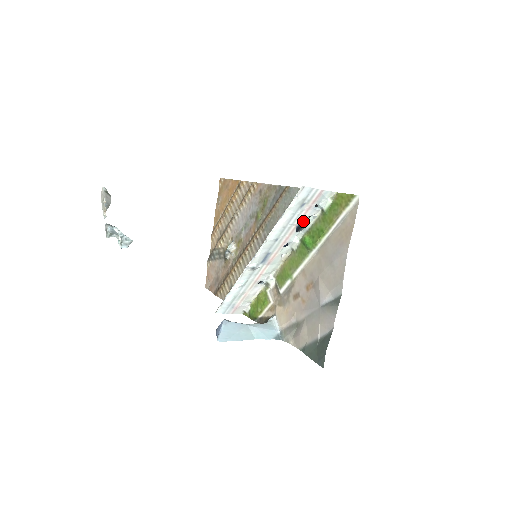
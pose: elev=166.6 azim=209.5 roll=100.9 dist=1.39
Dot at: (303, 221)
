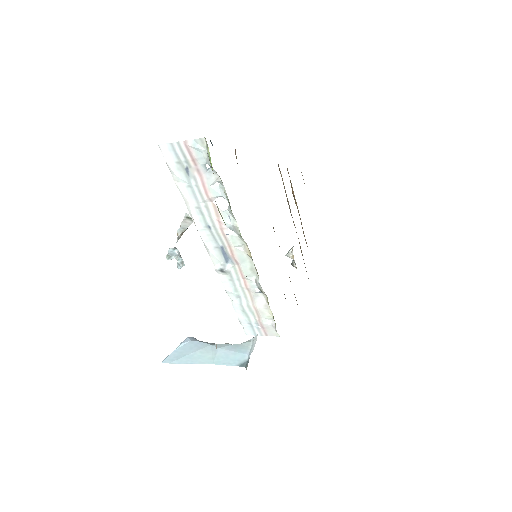
Dot at: (212, 193)
